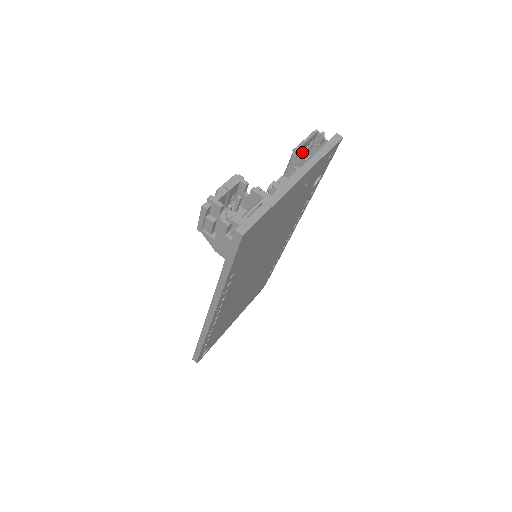
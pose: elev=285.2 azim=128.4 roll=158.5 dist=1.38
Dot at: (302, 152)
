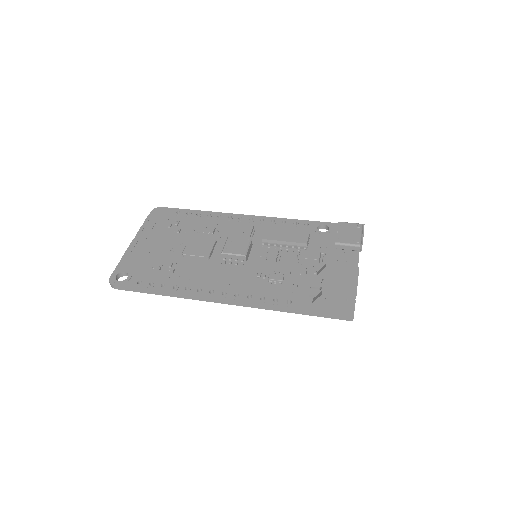
Dot at: occluded
